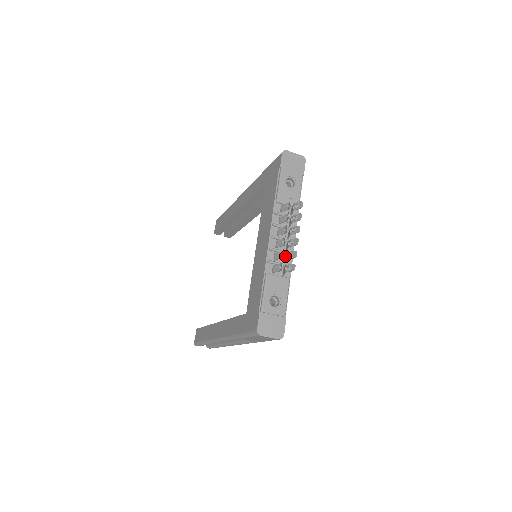
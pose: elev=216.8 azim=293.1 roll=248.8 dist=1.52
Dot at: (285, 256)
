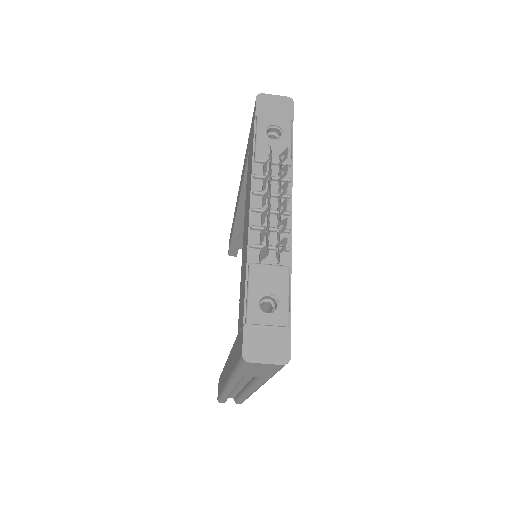
Dot at: occluded
